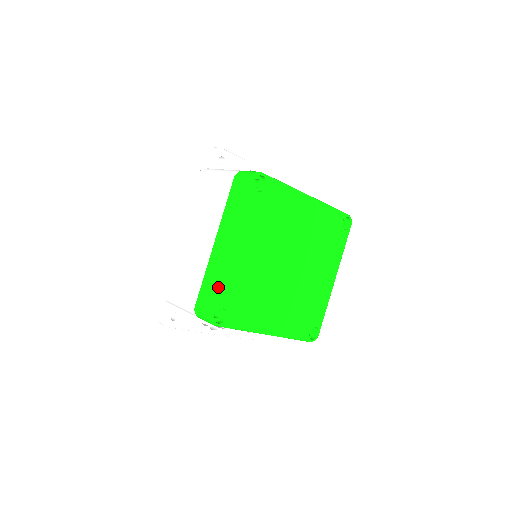
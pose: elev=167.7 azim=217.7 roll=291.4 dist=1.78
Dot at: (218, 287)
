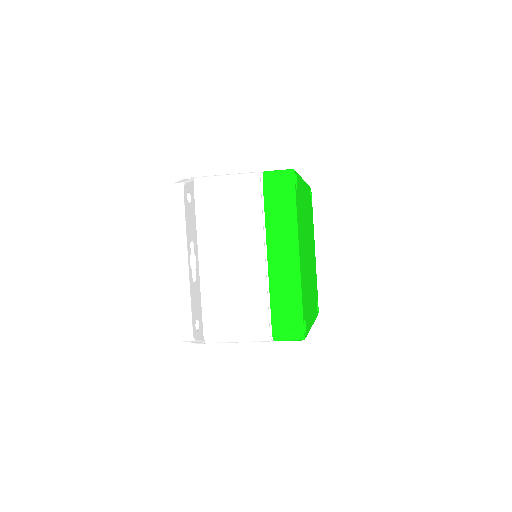
Dot at: occluded
